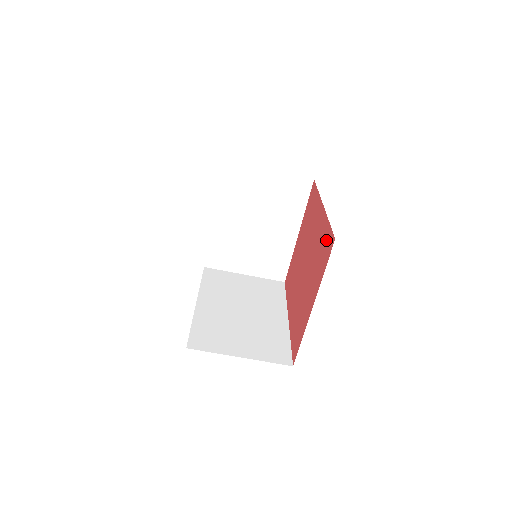
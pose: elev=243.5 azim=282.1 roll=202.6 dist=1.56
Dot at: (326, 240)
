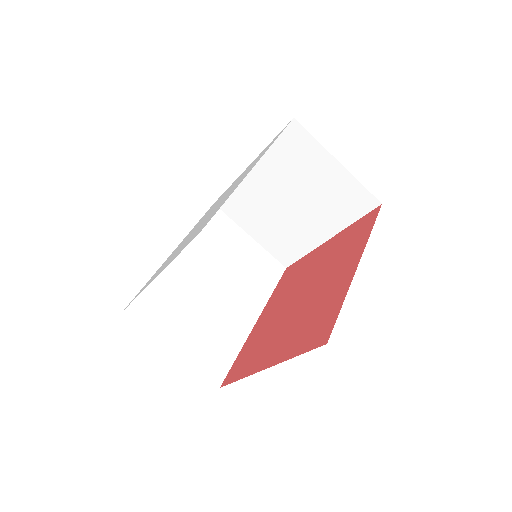
Dot at: (325, 321)
